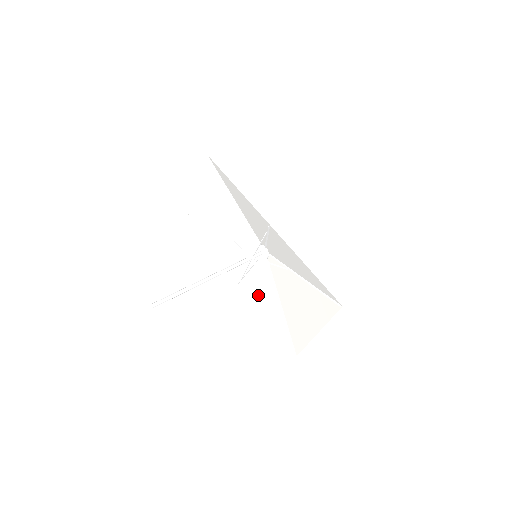
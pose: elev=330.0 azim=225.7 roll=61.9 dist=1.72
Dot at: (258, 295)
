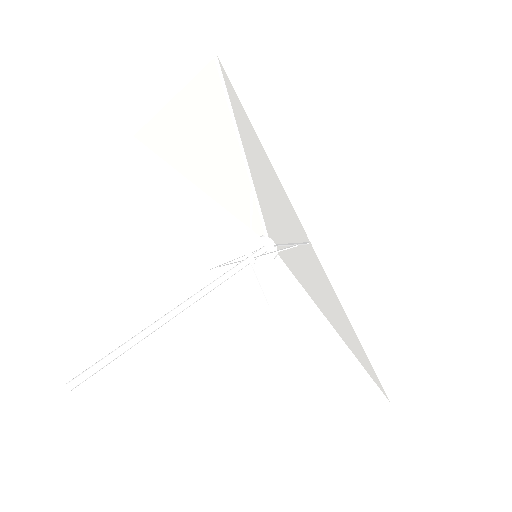
Dot at: (237, 299)
